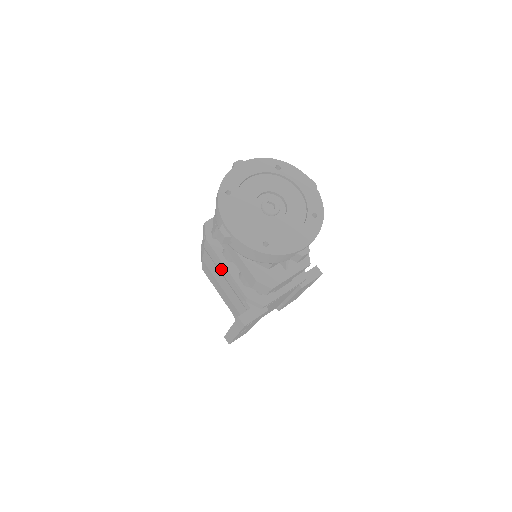
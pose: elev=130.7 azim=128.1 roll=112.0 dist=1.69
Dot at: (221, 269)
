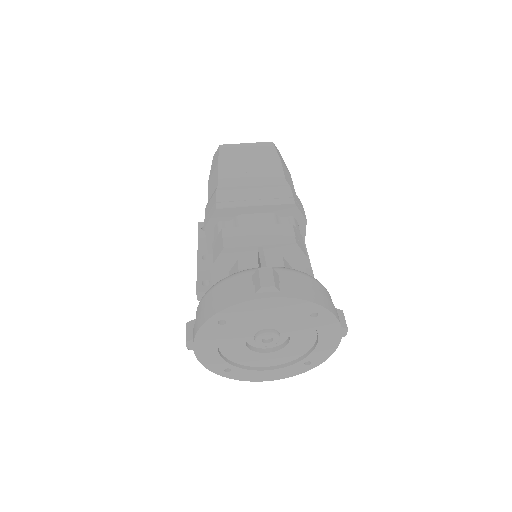
Dot at: occluded
